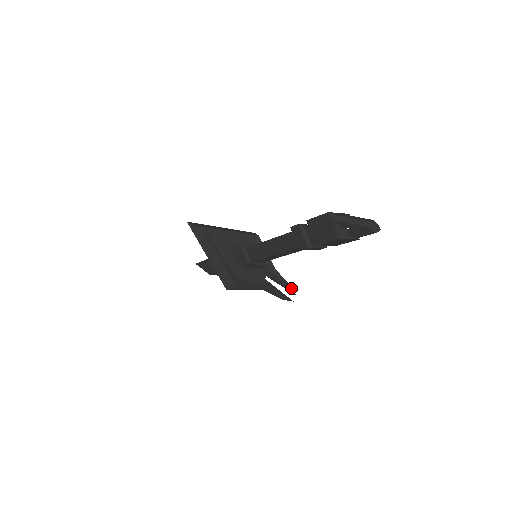
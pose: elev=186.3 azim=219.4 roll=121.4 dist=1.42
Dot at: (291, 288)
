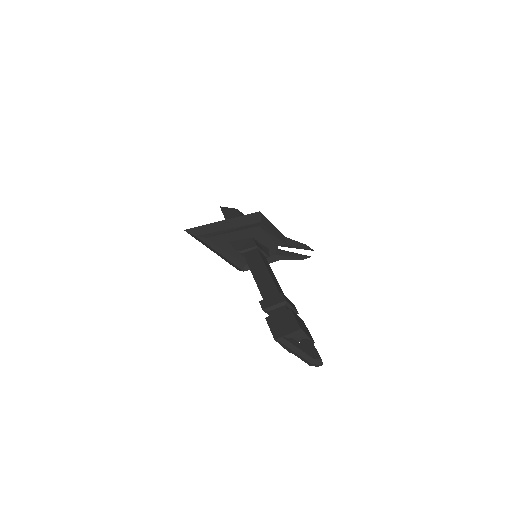
Dot at: (307, 249)
